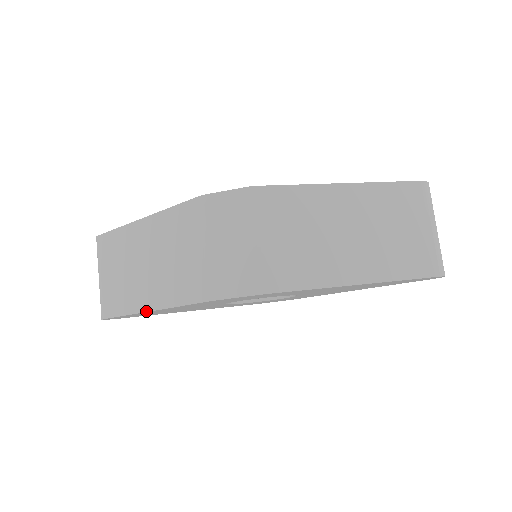
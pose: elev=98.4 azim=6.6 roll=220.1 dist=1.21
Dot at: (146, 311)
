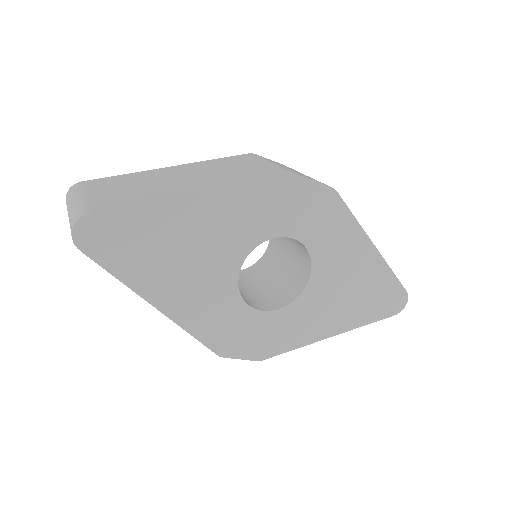
Dot at: (191, 193)
